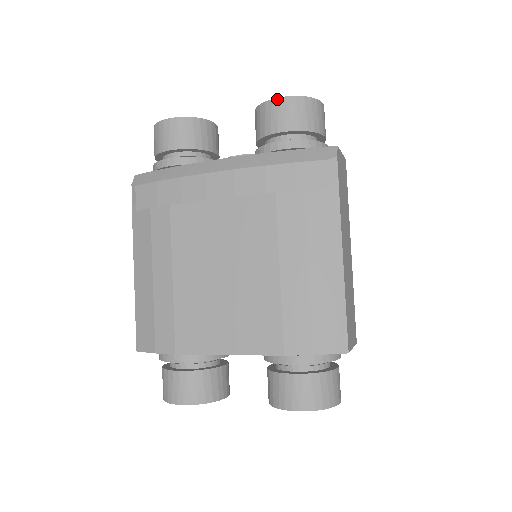
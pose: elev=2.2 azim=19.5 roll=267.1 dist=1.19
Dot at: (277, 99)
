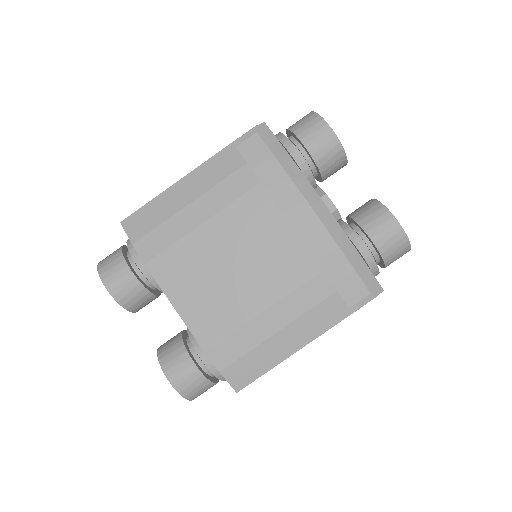
Dot at: (396, 221)
